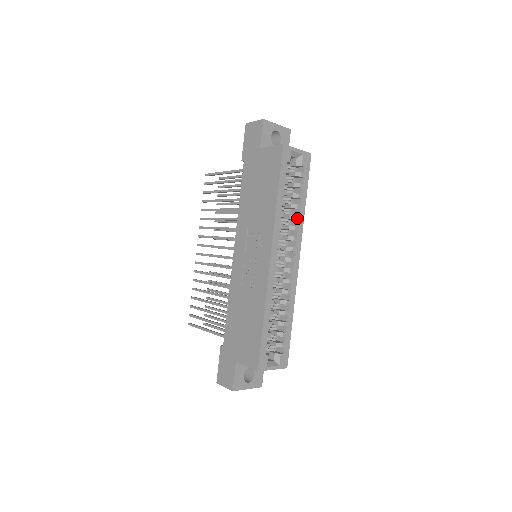
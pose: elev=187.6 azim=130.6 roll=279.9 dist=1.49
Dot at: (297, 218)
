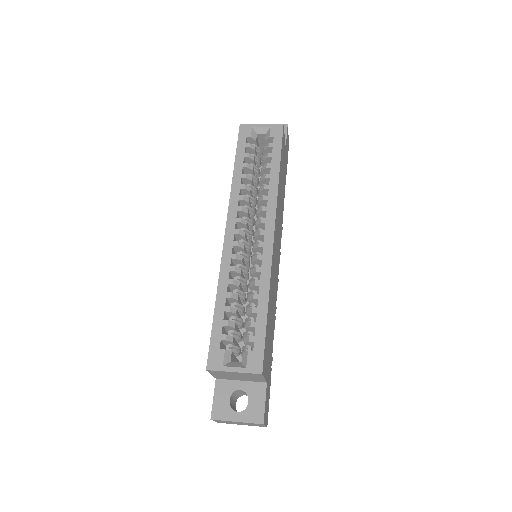
Dot at: (266, 187)
